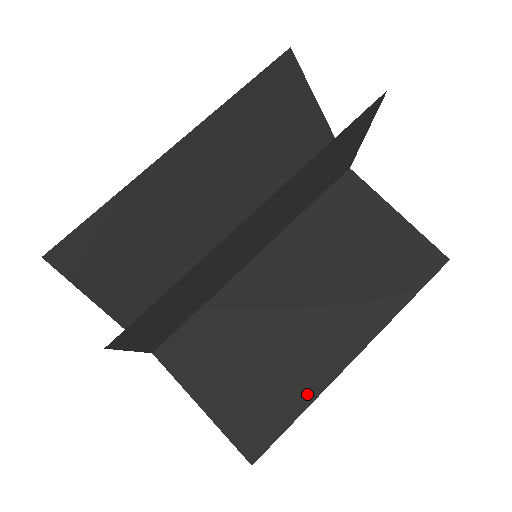
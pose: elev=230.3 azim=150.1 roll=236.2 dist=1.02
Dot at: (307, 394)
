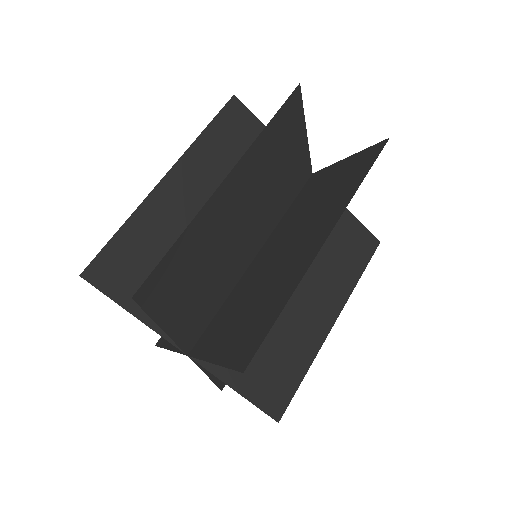
Dot at: (307, 360)
